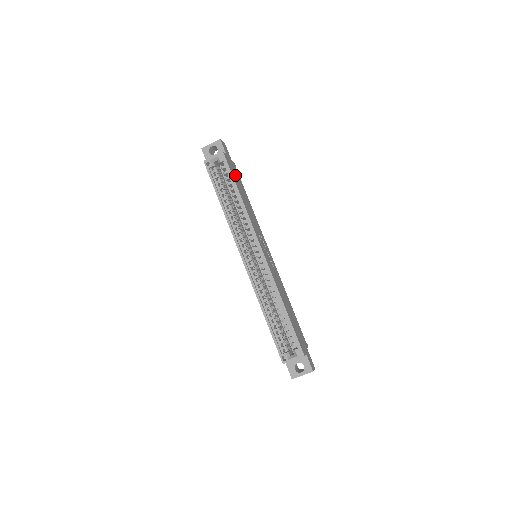
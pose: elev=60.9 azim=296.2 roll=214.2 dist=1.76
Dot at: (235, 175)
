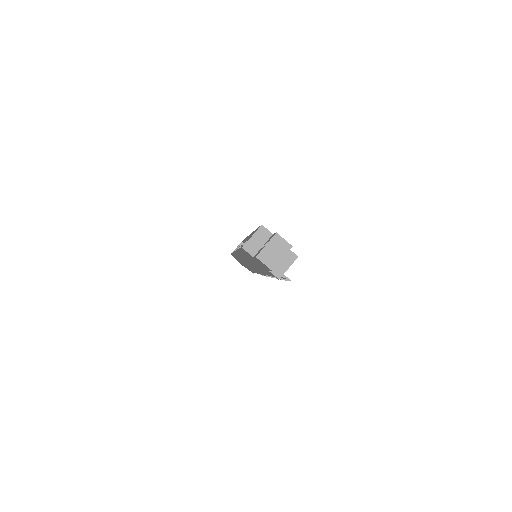
Dot at: occluded
